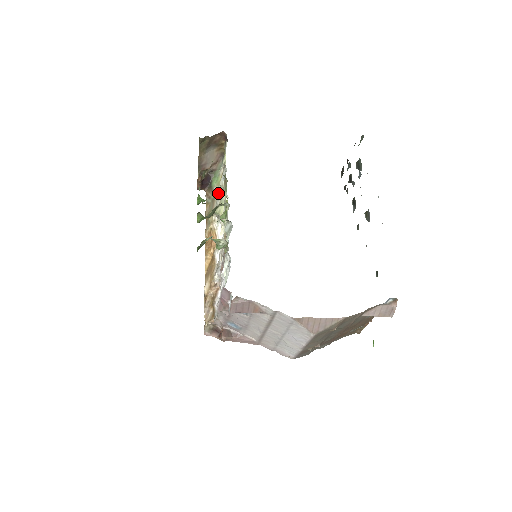
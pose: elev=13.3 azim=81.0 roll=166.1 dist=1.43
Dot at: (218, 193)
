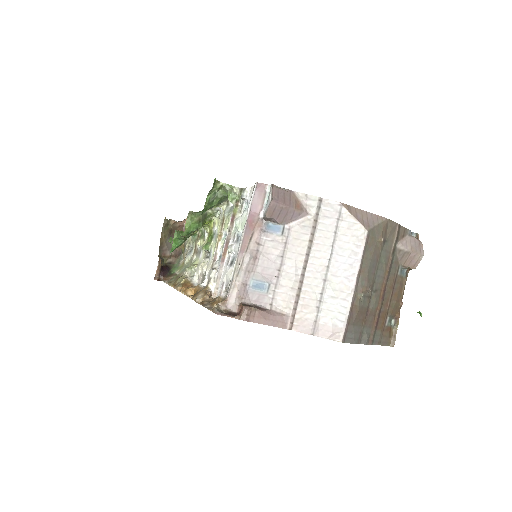
Dot at: (183, 269)
